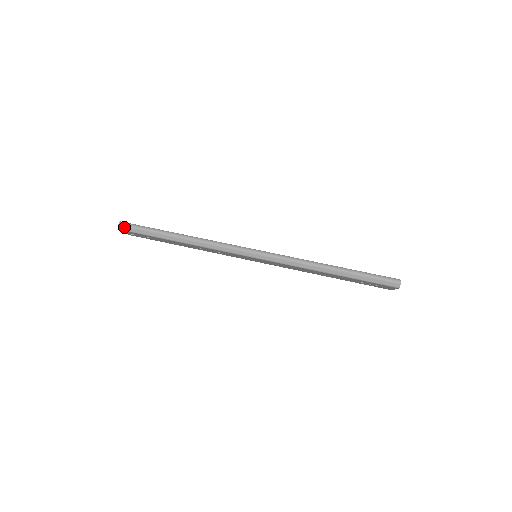
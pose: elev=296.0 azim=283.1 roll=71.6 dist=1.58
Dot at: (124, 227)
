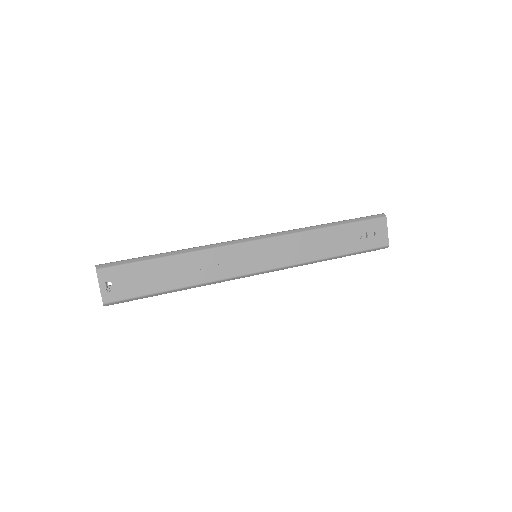
Dot at: (103, 265)
